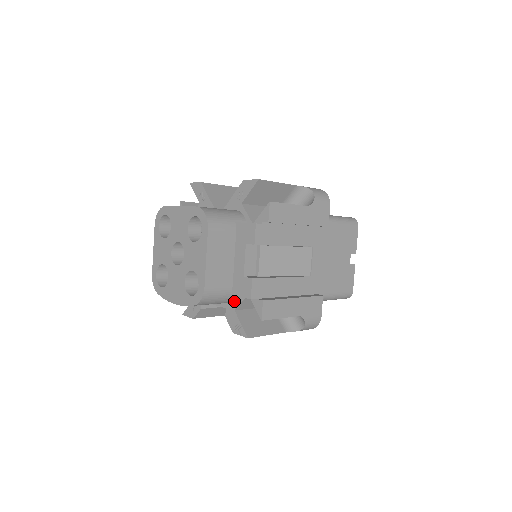
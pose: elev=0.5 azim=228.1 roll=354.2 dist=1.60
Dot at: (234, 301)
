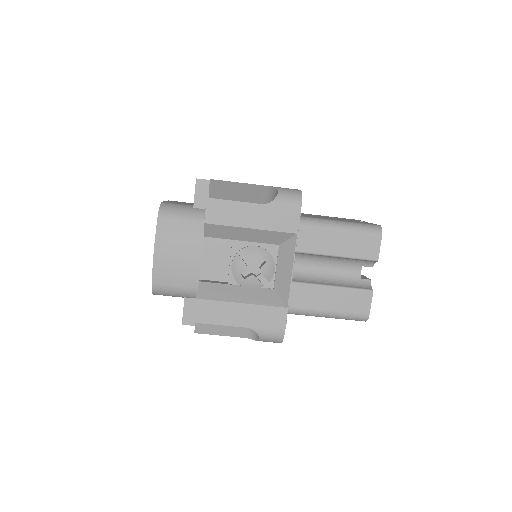
Dot at: (204, 219)
